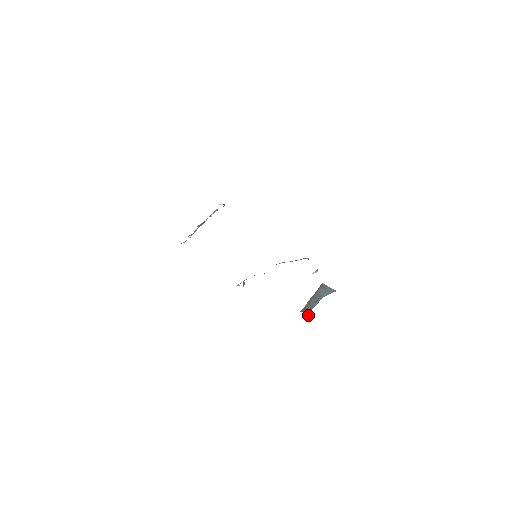
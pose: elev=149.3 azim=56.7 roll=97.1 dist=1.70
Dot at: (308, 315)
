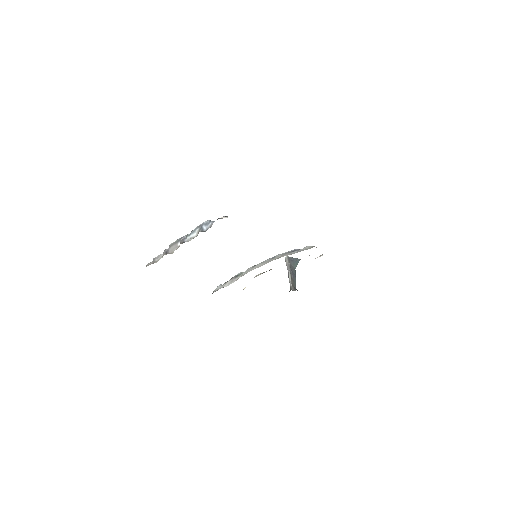
Dot at: occluded
